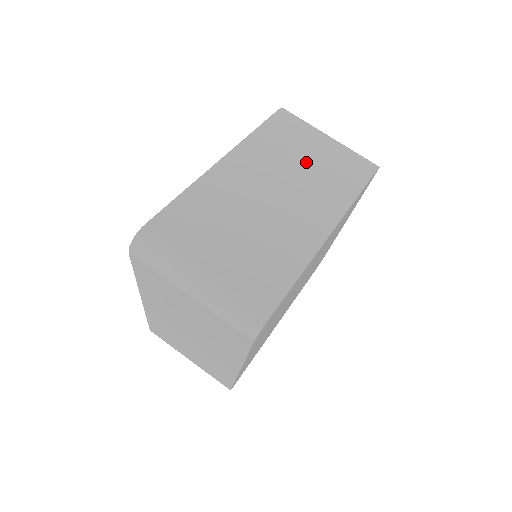
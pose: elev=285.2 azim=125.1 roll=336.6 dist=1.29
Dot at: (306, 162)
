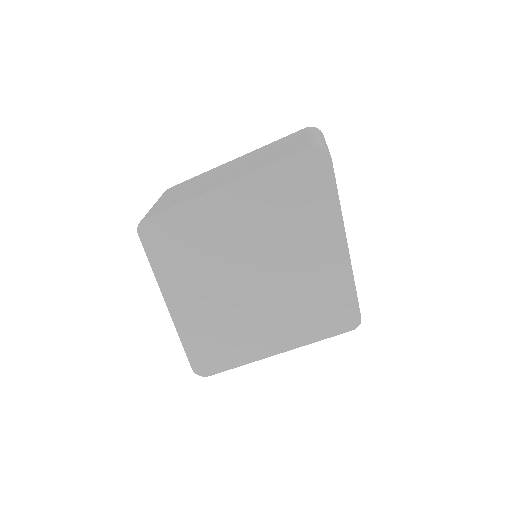
Dot at: occluded
